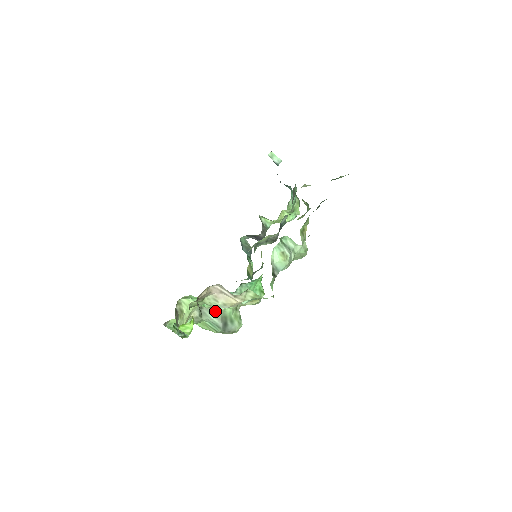
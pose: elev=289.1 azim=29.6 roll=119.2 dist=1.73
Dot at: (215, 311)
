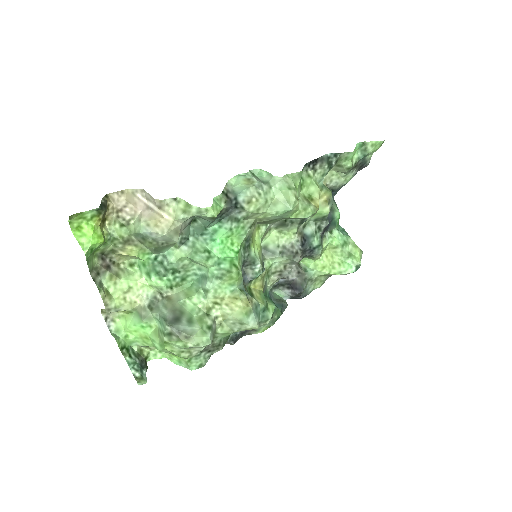
Dot at: (170, 301)
